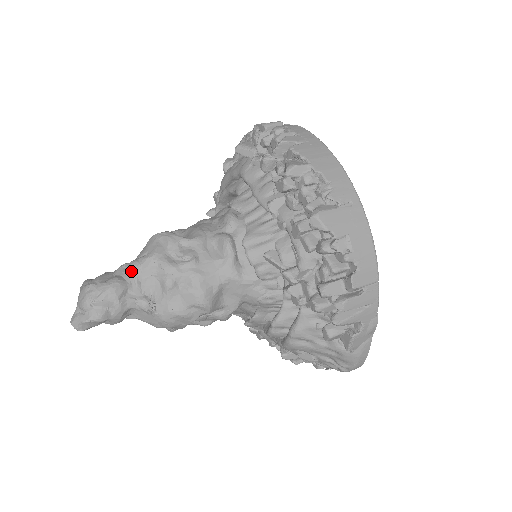
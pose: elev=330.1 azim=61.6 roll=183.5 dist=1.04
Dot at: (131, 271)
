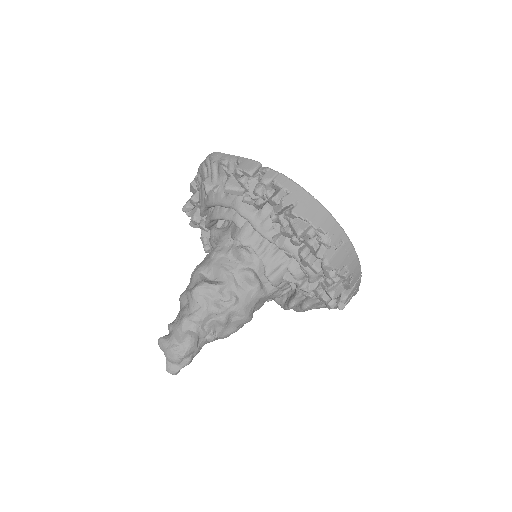
Dot at: (194, 324)
